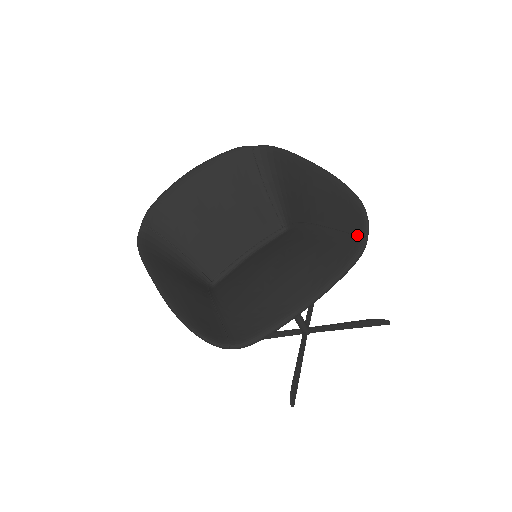
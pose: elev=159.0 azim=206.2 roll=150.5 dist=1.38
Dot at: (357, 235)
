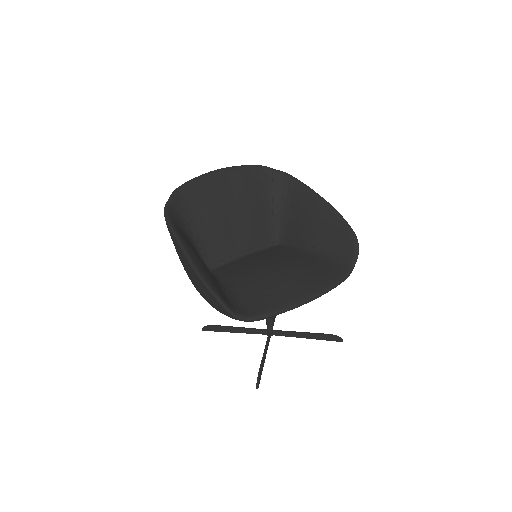
Dot at: (347, 261)
